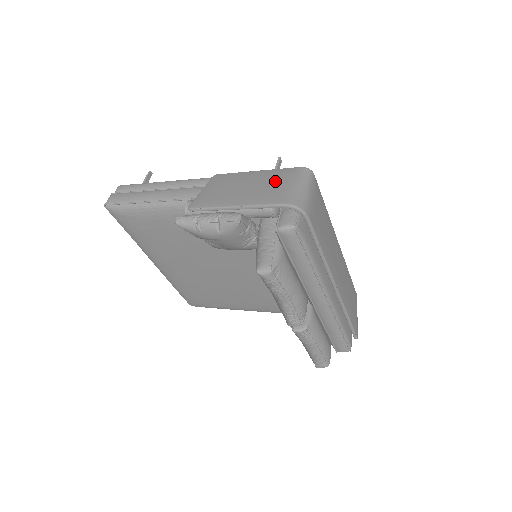
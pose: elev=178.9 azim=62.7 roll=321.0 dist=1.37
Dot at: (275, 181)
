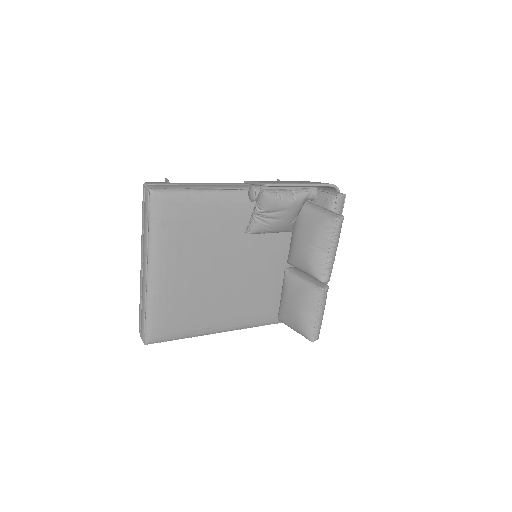
Dot at: (304, 181)
